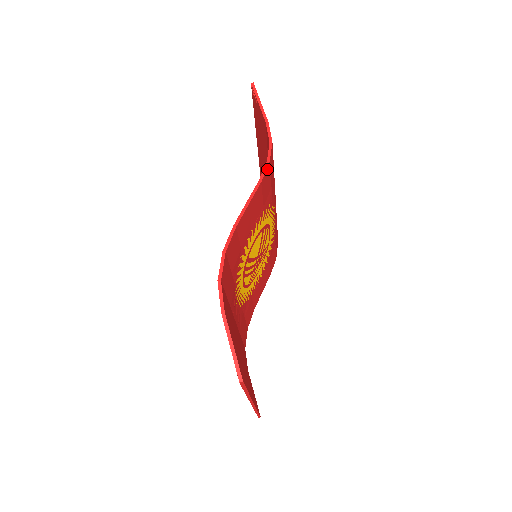
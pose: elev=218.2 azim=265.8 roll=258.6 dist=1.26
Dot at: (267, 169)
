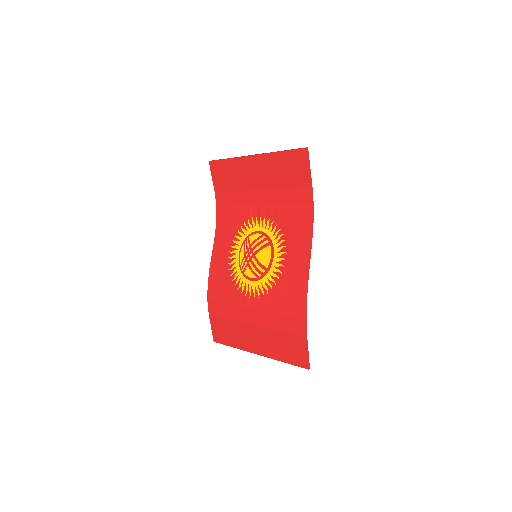
Dot at: (311, 228)
